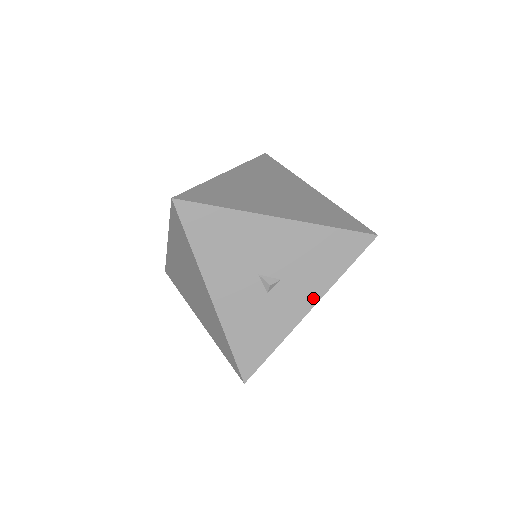
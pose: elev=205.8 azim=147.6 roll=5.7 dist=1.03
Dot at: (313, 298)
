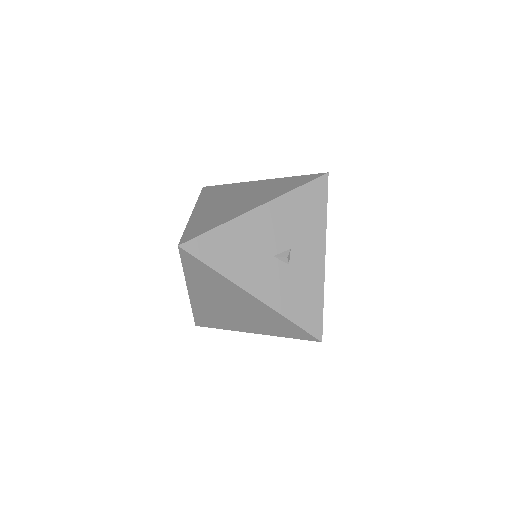
Dot at: (321, 246)
